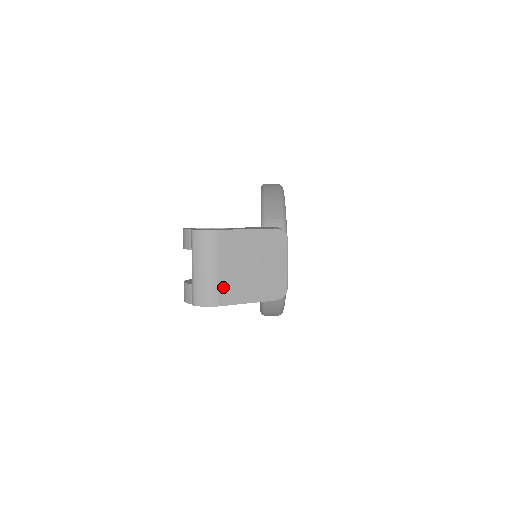
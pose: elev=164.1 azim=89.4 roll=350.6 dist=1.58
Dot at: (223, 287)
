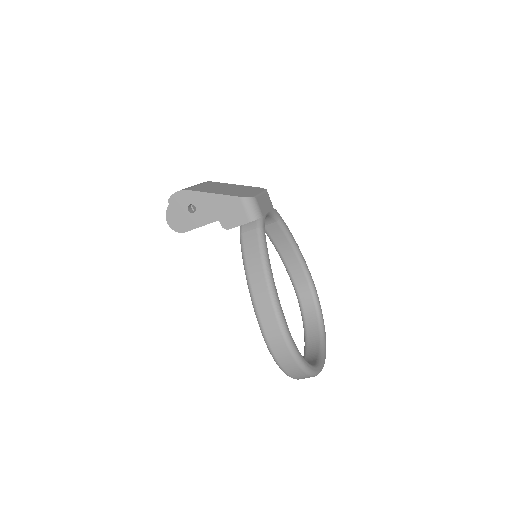
Dot at: (196, 188)
